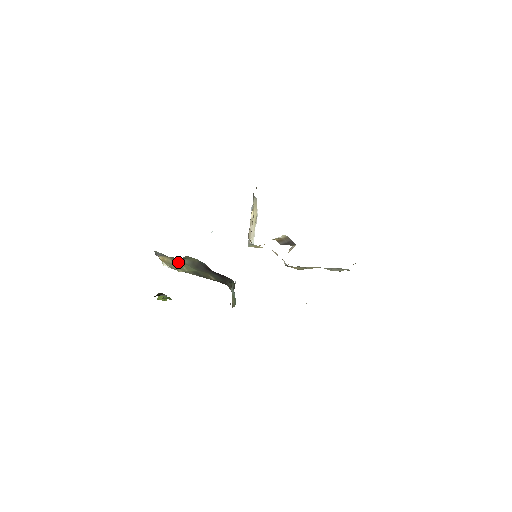
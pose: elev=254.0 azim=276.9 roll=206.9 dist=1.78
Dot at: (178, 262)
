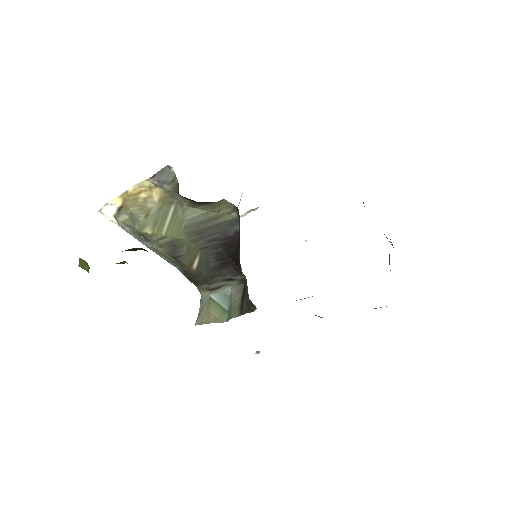
Dot at: (167, 210)
